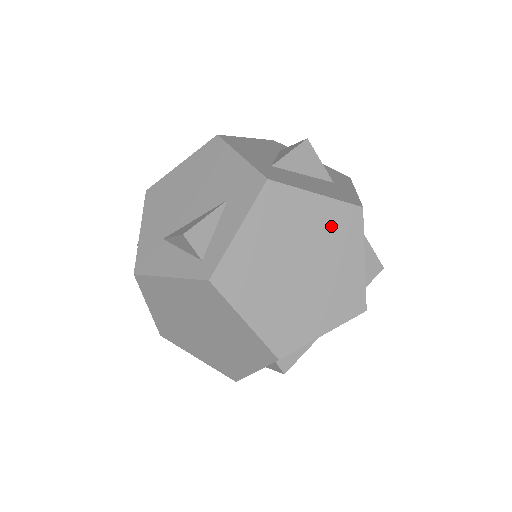
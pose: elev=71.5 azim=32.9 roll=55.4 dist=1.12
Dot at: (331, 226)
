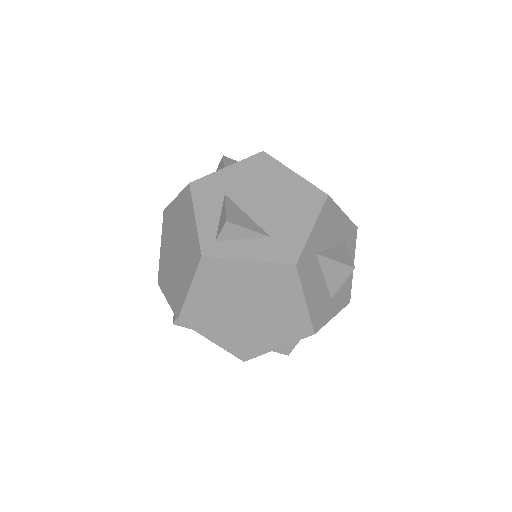
Dot at: (288, 319)
